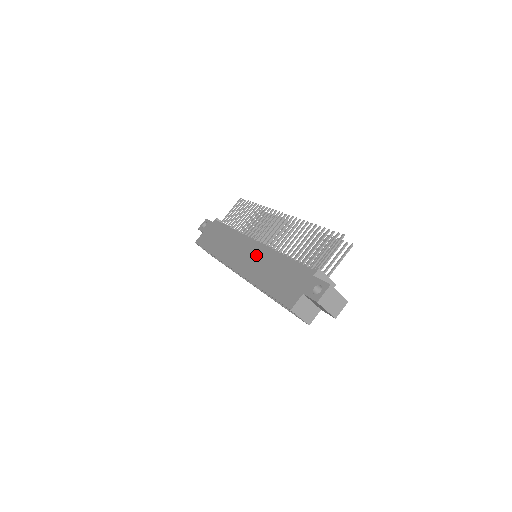
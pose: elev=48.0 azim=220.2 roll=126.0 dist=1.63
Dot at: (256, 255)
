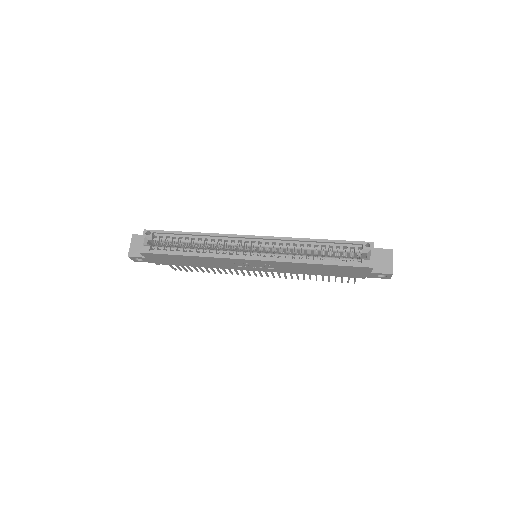
Dot at: occluded
